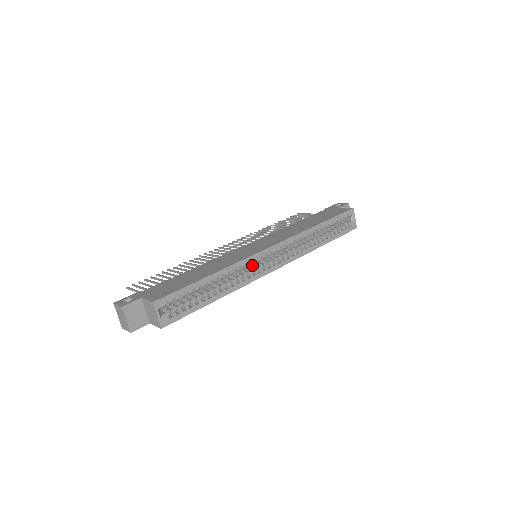
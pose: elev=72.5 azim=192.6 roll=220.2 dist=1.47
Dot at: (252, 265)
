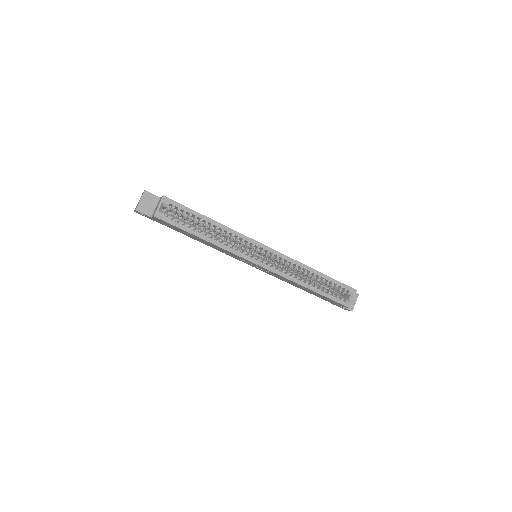
Dot at: occluded
